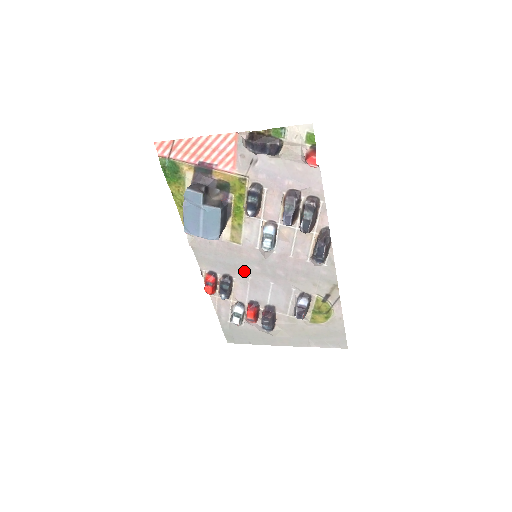
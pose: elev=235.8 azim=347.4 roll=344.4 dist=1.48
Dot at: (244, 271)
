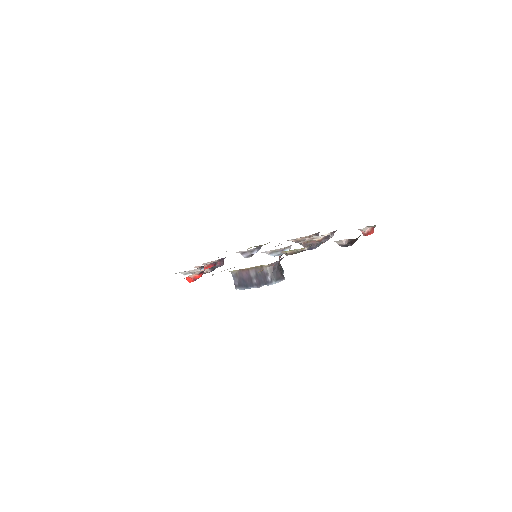
Dot at: occluded
